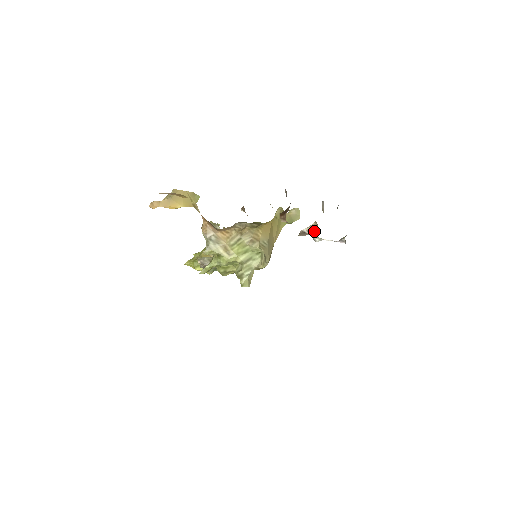
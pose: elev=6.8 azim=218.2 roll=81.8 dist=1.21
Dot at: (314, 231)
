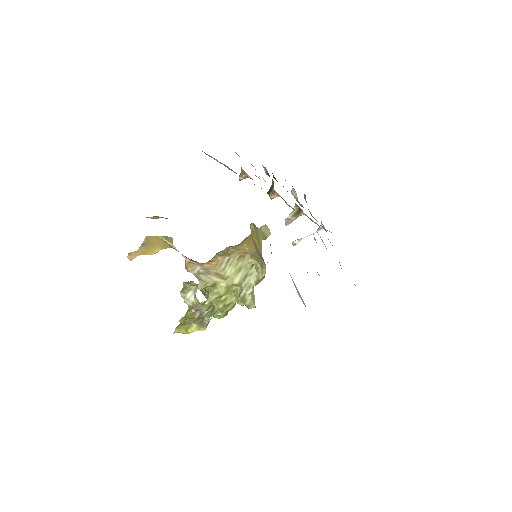
Dot at: (298, 213)
